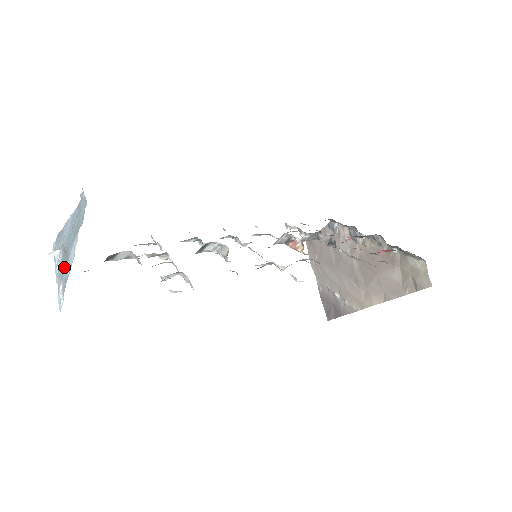
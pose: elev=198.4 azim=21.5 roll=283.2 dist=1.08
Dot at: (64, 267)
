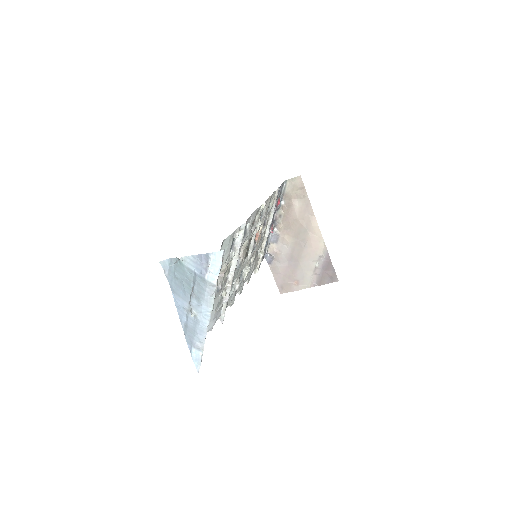
Dot at: (197, 276)
